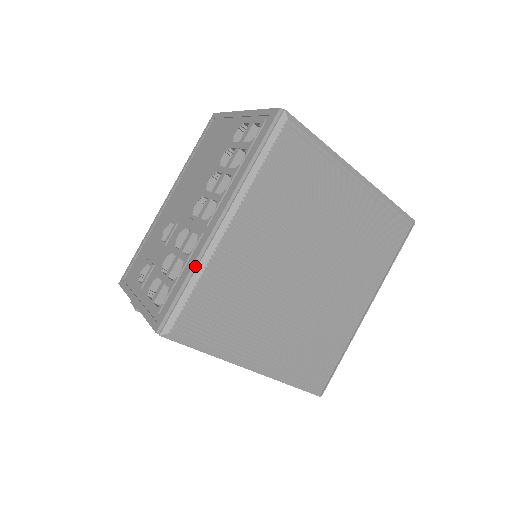
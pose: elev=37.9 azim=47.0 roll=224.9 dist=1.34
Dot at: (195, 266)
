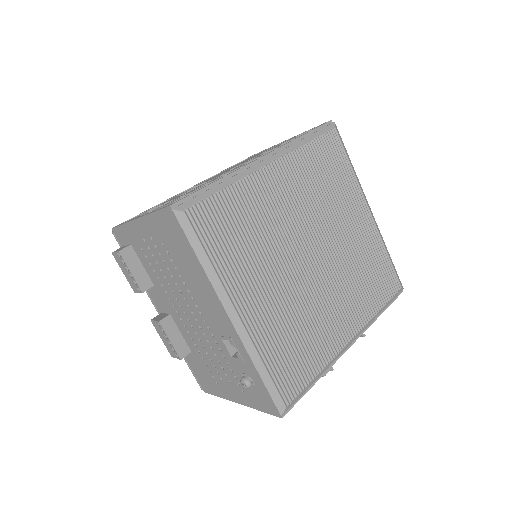
Dot at: (229, 177)
